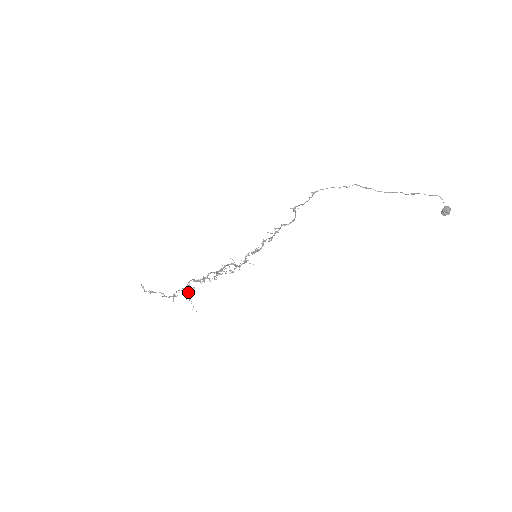
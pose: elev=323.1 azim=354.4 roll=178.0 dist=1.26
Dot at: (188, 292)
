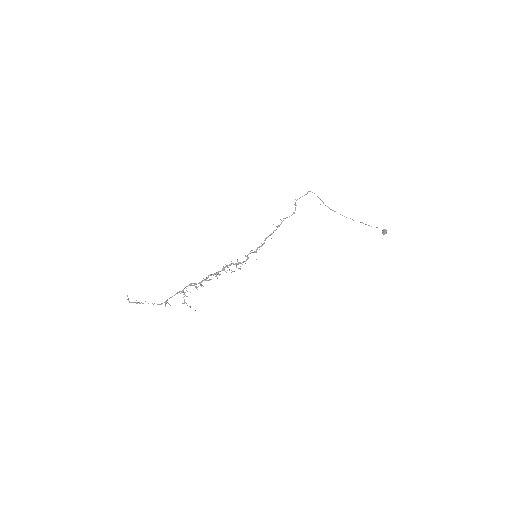
Dot at: occluded
